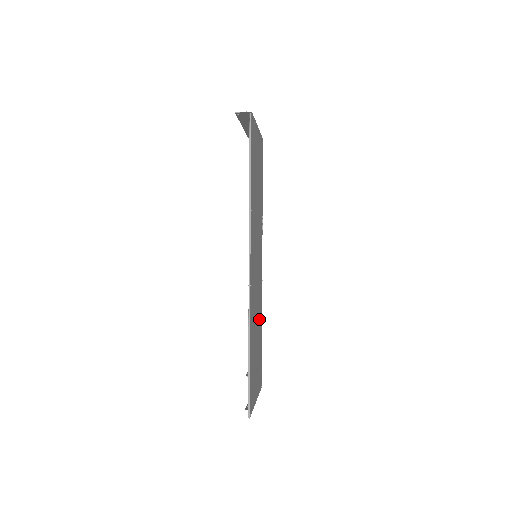
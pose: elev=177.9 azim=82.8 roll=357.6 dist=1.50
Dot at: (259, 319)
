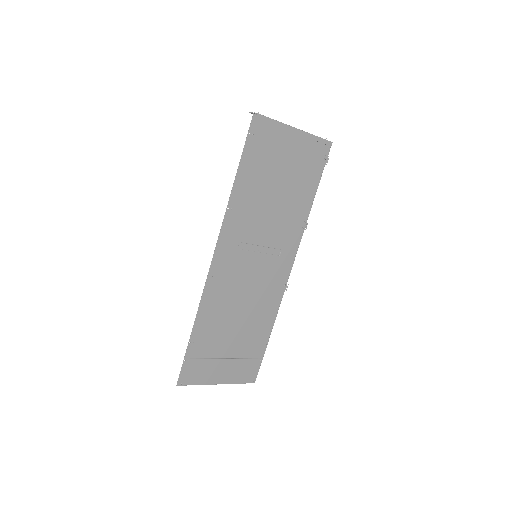
Dot at: (257, 318)
